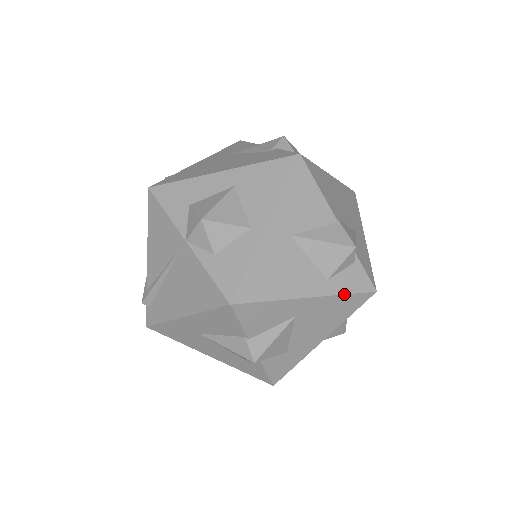
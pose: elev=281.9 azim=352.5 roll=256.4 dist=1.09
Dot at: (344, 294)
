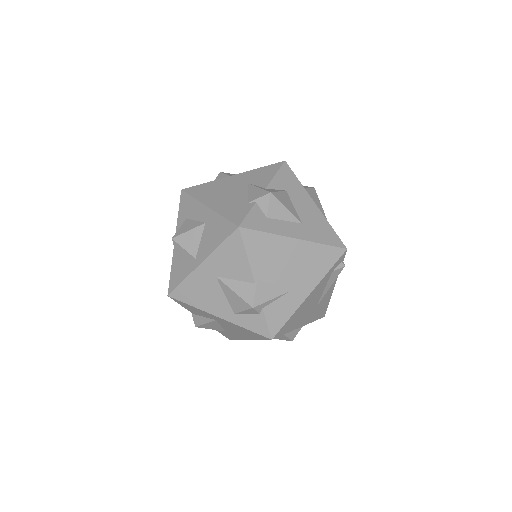
Dot at: (245, 328)
